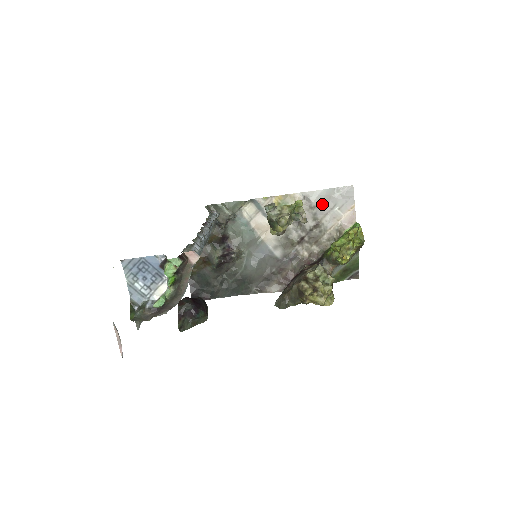
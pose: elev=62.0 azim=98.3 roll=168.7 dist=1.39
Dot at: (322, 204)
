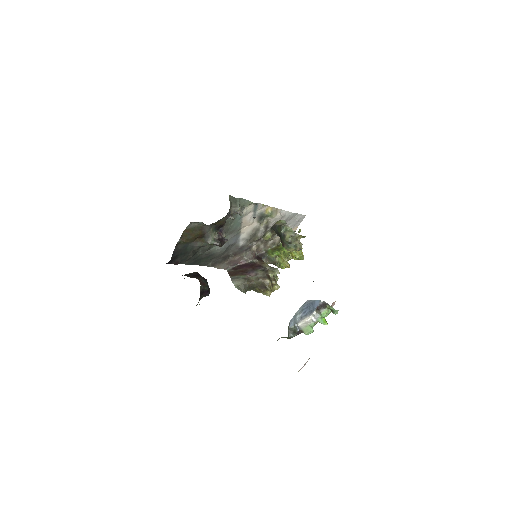
Dot at: (286, 221)
